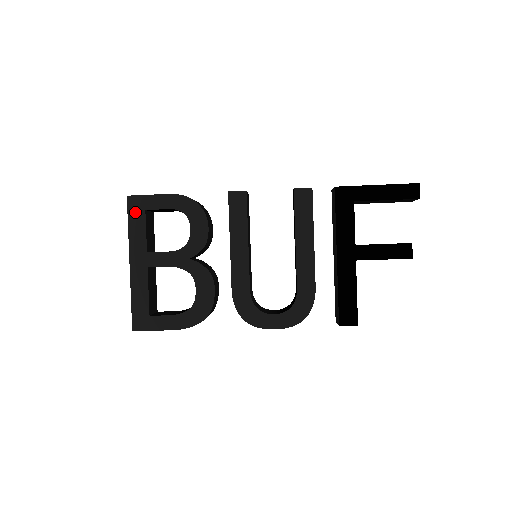
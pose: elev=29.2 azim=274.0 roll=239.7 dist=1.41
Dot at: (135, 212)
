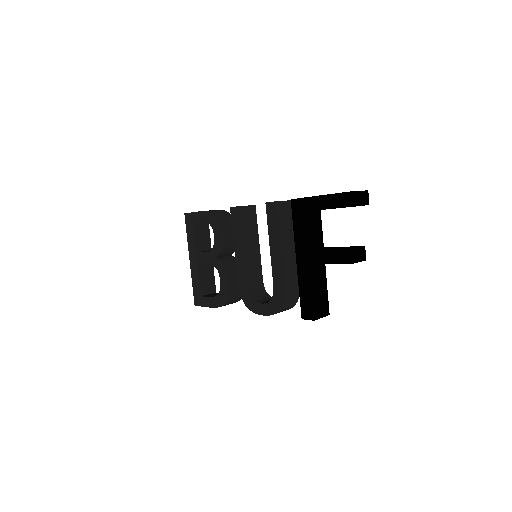
Dot at: (189, 225)
